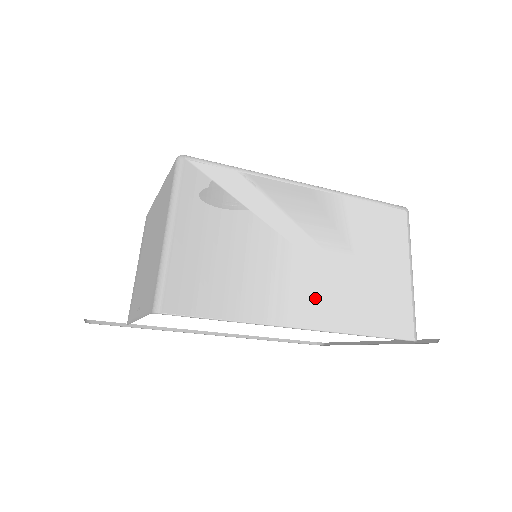
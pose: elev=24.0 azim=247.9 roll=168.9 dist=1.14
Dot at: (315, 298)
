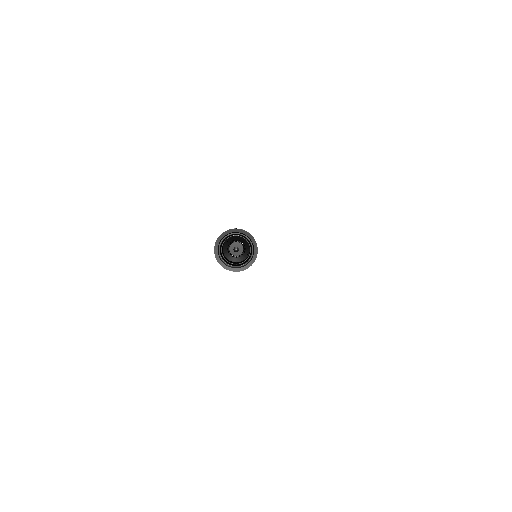
Dot at: occluded
